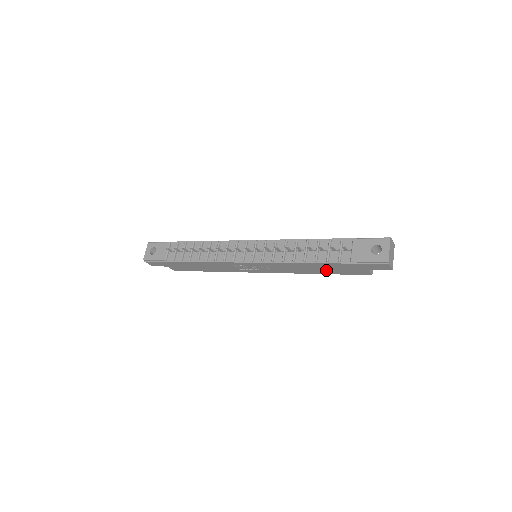
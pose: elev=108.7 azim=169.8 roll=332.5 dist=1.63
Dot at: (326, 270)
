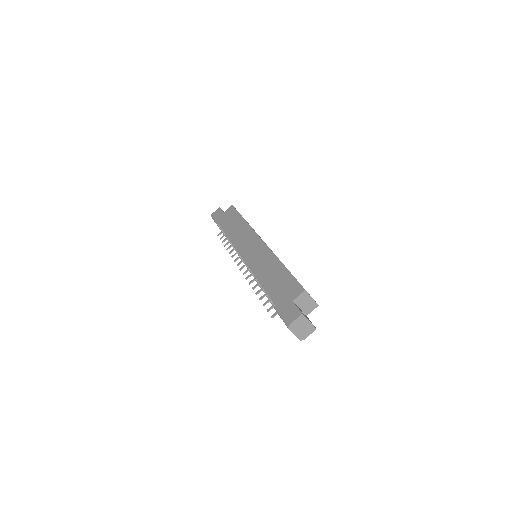
Dot at: occluded
